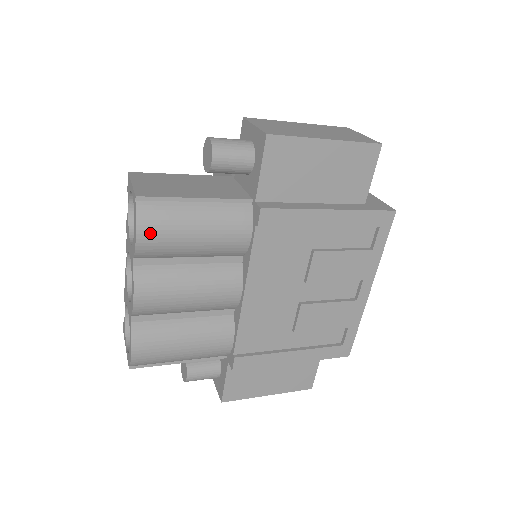
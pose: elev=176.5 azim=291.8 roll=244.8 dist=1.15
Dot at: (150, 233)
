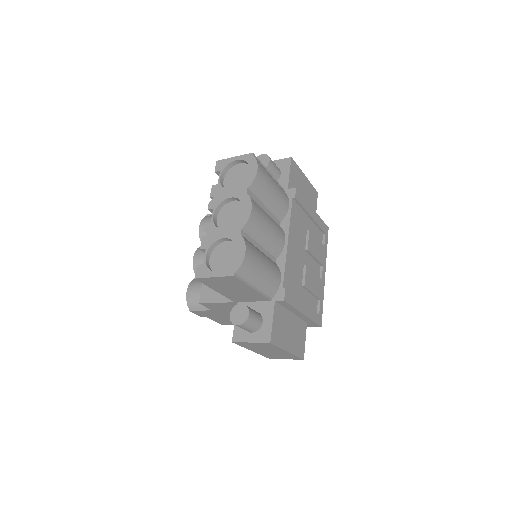
Dot at: (261, 172)
